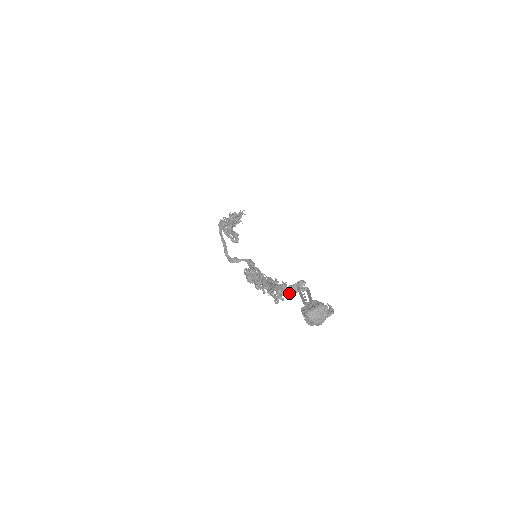
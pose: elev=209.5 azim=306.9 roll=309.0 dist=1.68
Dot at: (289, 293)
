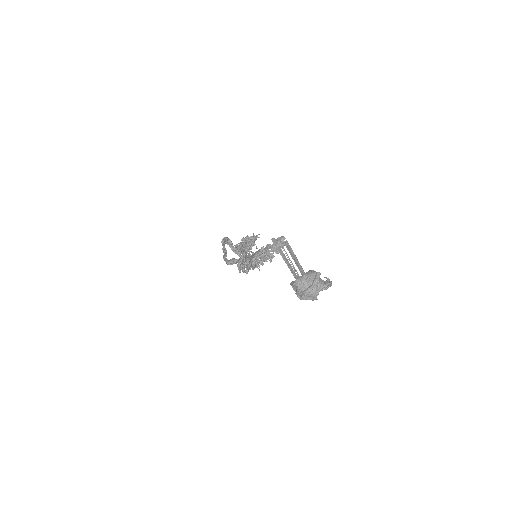
Dot at: (269, 255)
